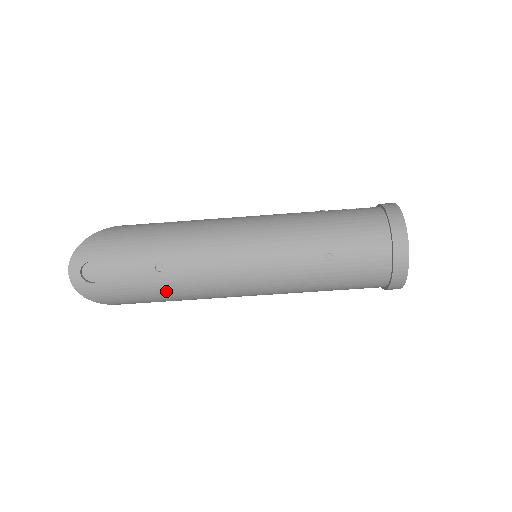
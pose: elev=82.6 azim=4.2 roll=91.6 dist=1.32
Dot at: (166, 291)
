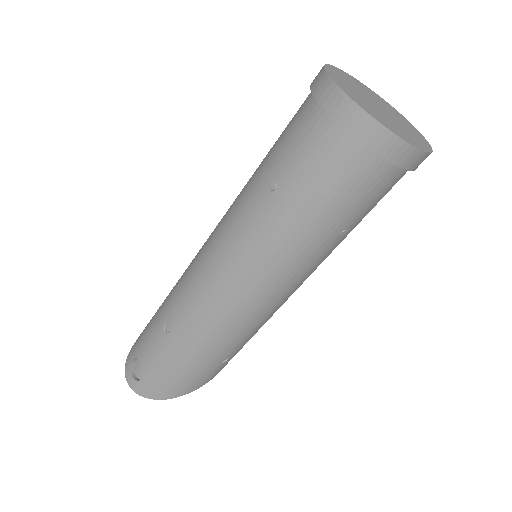
Dot at: (188, 349)
